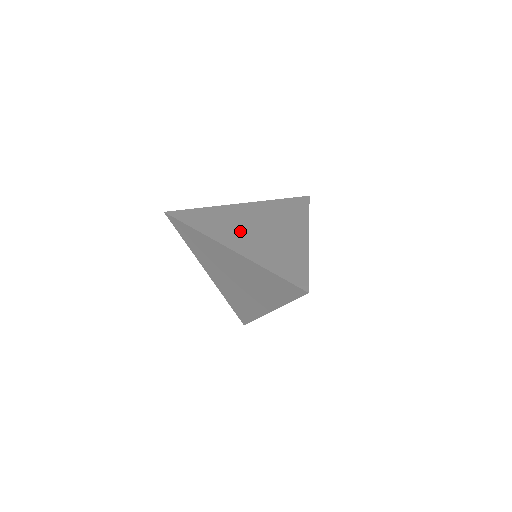
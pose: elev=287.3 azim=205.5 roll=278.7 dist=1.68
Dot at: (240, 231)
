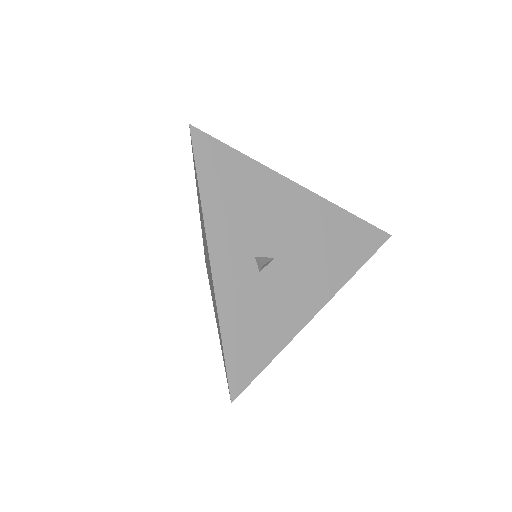
Dot at: occluded
